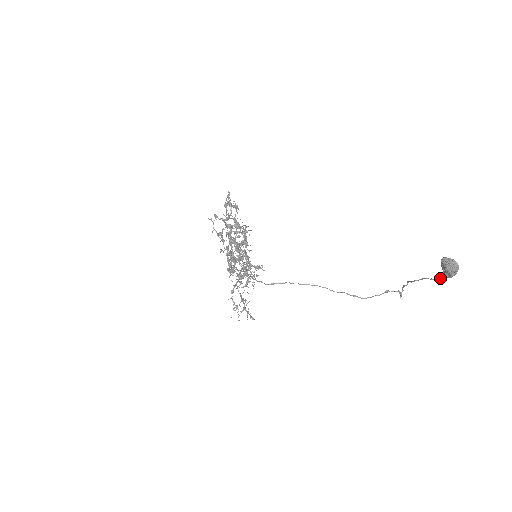
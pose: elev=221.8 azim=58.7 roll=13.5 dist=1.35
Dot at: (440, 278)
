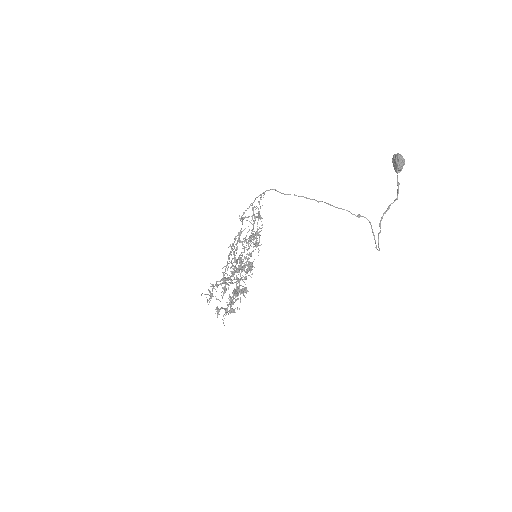
Dot at: (397, 184)
